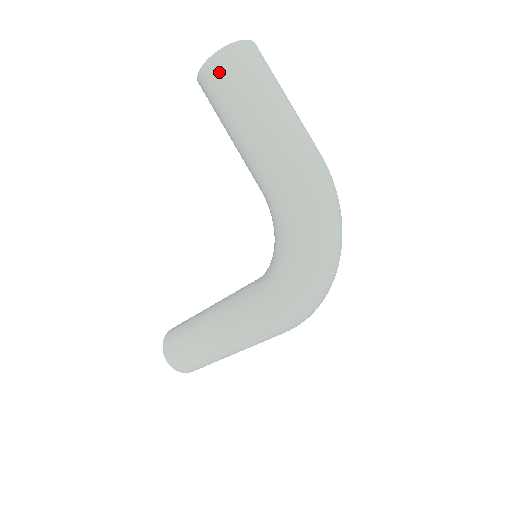
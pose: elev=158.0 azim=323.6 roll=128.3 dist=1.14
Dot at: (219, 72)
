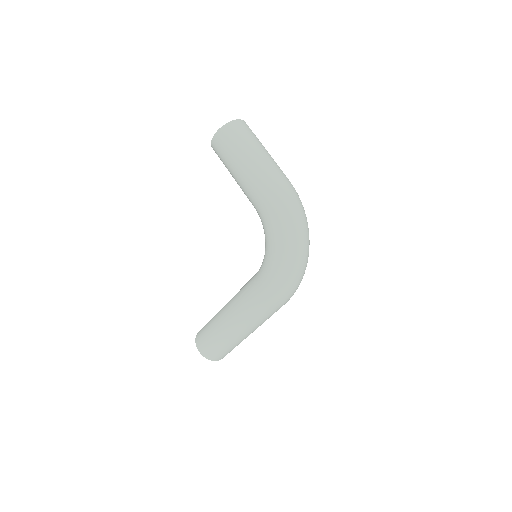
Dot at: (223, 138)
